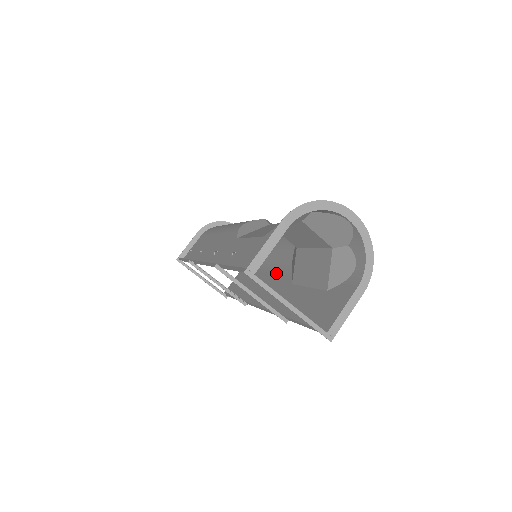
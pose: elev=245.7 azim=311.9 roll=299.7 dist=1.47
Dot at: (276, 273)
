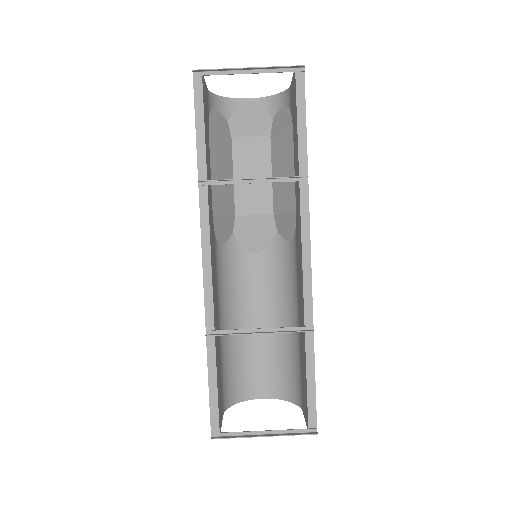
Dot at: (297, 274)
